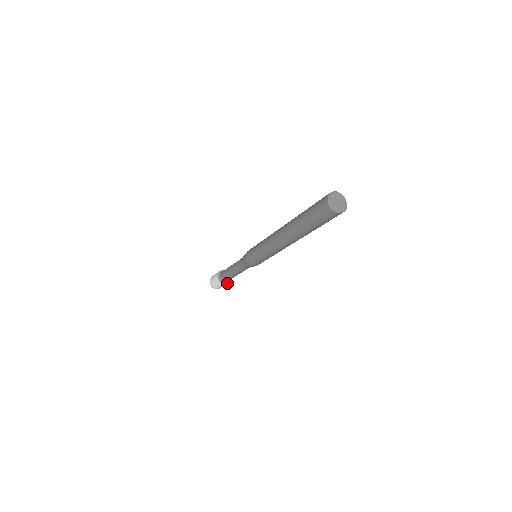
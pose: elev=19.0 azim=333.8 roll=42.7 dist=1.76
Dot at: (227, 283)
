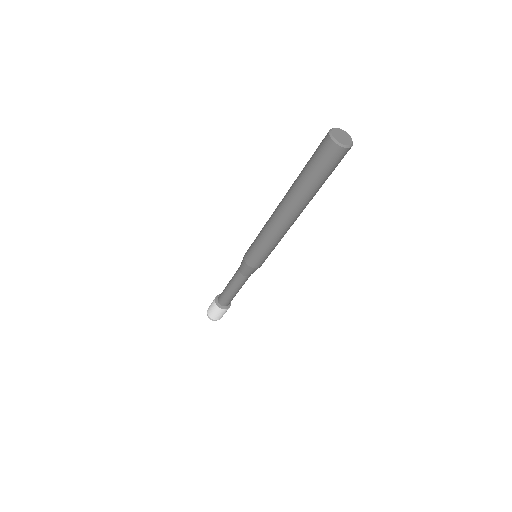
Dot at: (219, 307)
